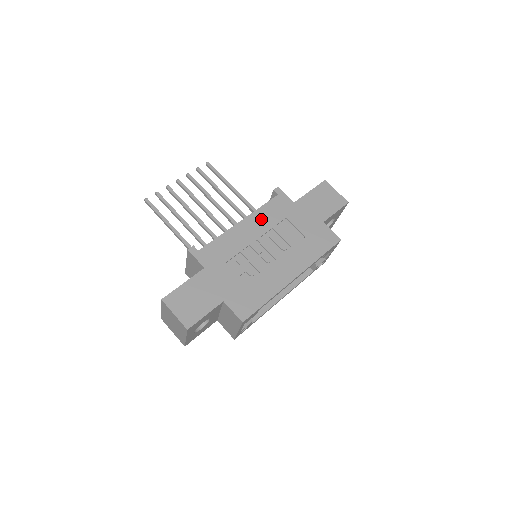
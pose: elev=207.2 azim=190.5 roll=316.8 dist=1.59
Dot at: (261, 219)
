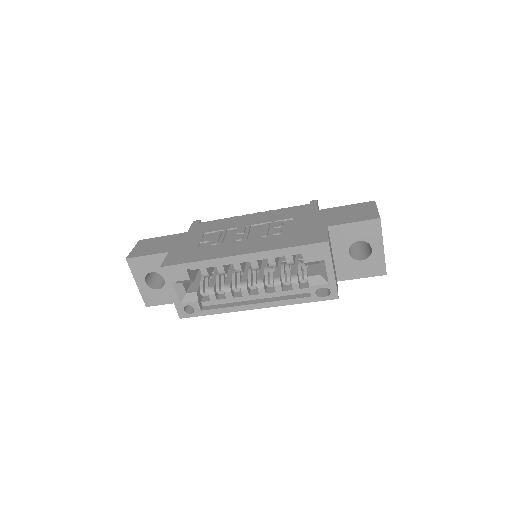
Dot at: (271, 215)
